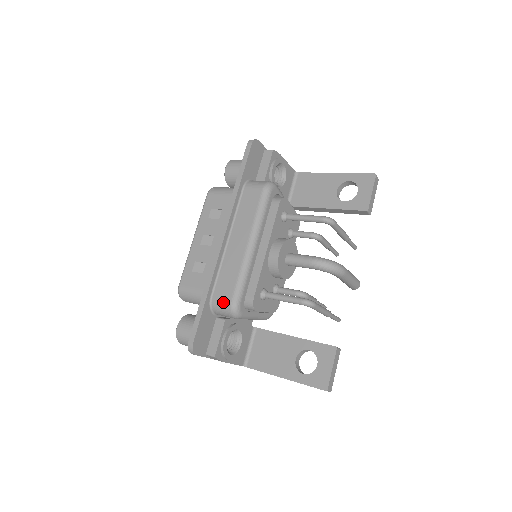
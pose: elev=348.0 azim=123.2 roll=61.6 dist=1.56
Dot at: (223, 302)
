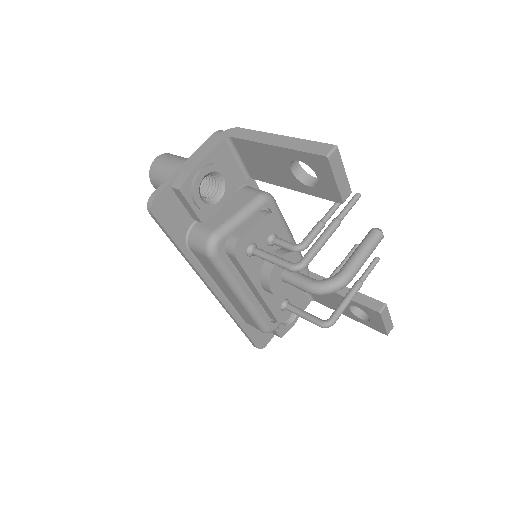
Dot at: occluded
